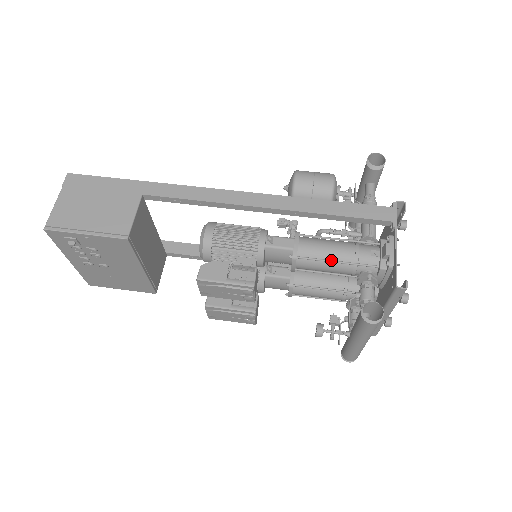
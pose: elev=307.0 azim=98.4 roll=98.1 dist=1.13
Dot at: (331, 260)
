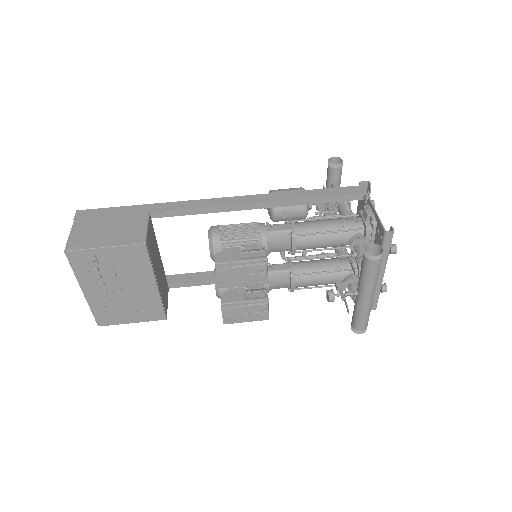
Dot at: (324, 231)
